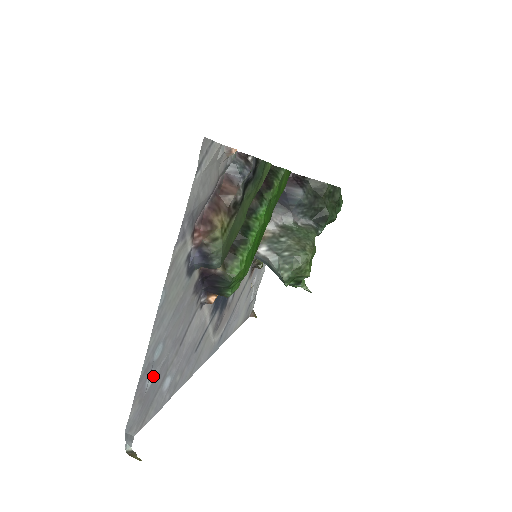
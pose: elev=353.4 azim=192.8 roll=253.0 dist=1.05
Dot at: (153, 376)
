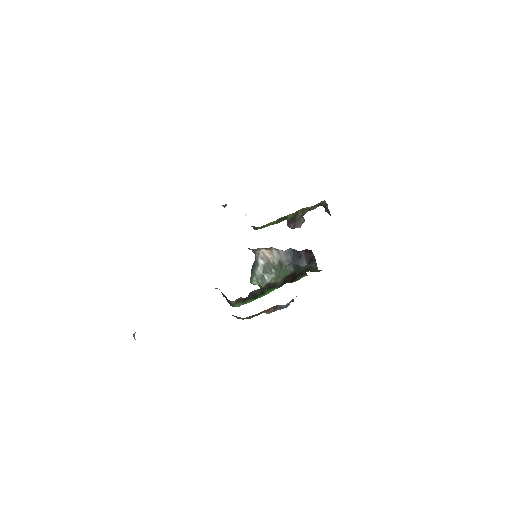
Dot at: occluded
